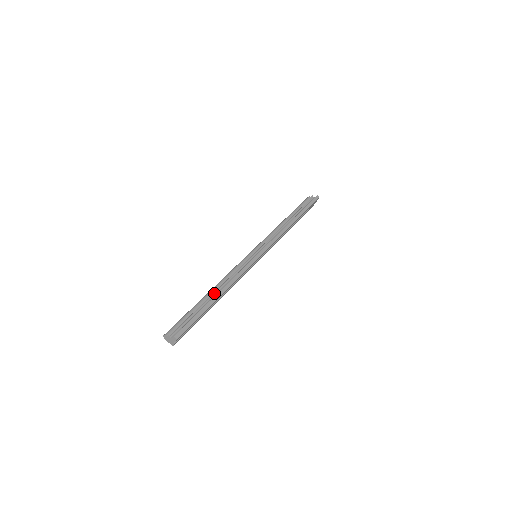
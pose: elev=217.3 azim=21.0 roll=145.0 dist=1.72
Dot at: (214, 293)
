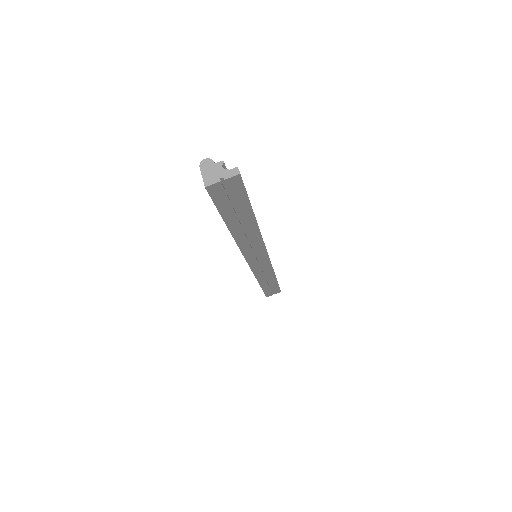
Dot at: occluded
